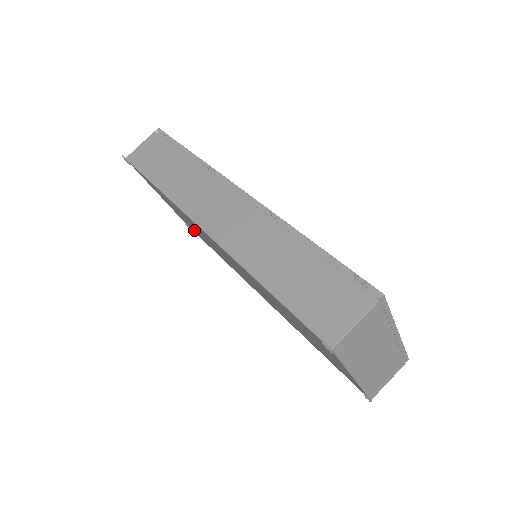
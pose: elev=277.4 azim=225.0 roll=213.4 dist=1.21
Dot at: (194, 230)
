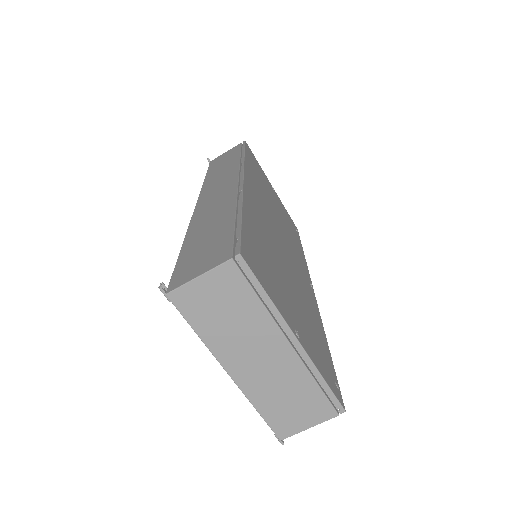
Dot at: occluded
